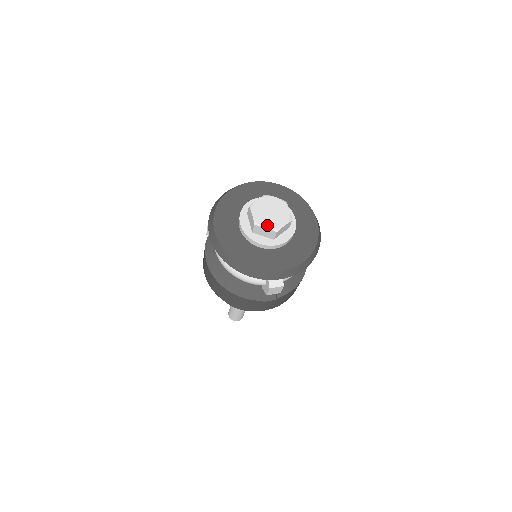
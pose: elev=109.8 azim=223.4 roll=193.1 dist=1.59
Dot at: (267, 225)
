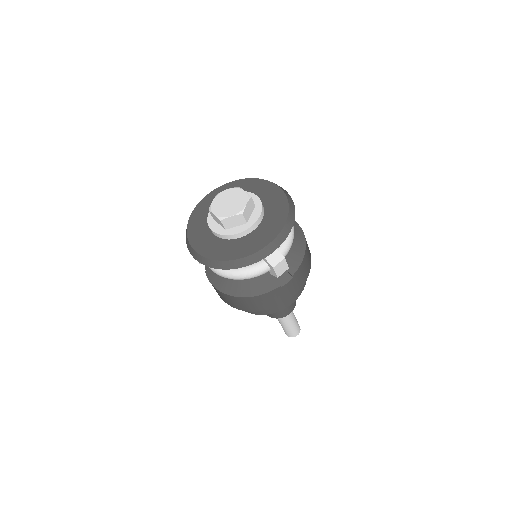
Dot at: (231, 214)
